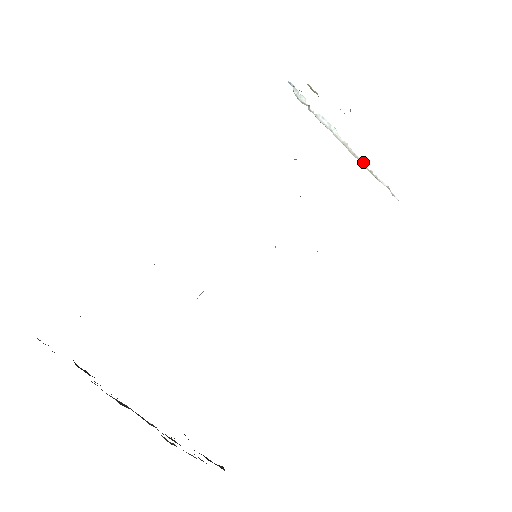
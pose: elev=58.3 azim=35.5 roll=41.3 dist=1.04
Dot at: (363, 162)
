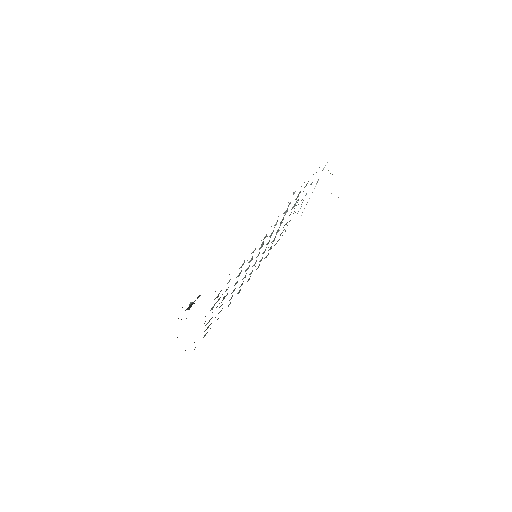
Dot at: occluded
